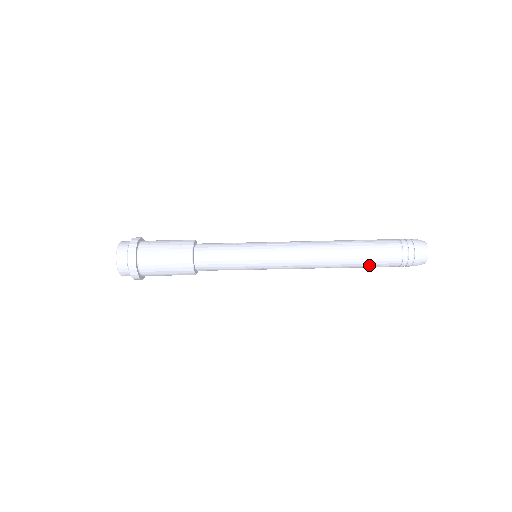
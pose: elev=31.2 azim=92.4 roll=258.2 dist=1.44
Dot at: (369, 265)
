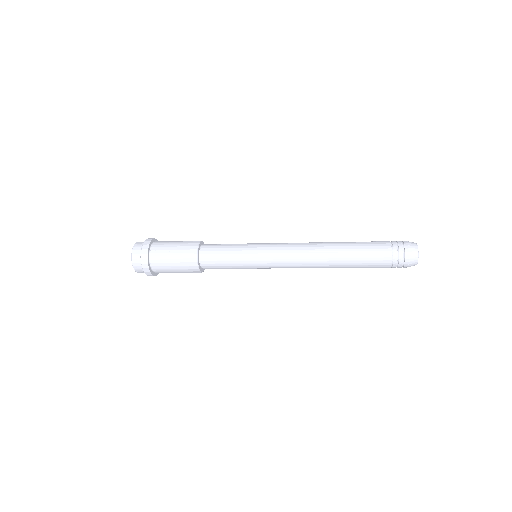
Dot at: occluded
